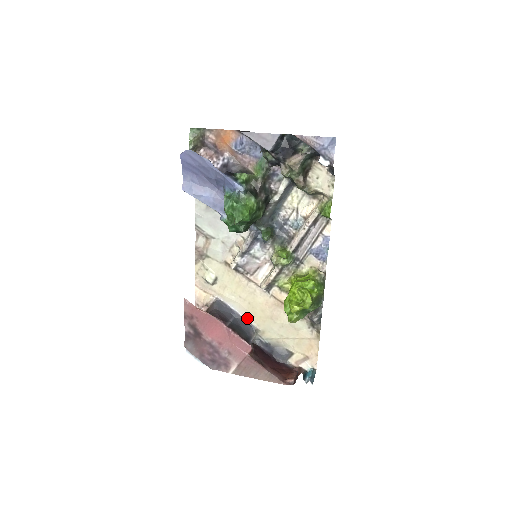
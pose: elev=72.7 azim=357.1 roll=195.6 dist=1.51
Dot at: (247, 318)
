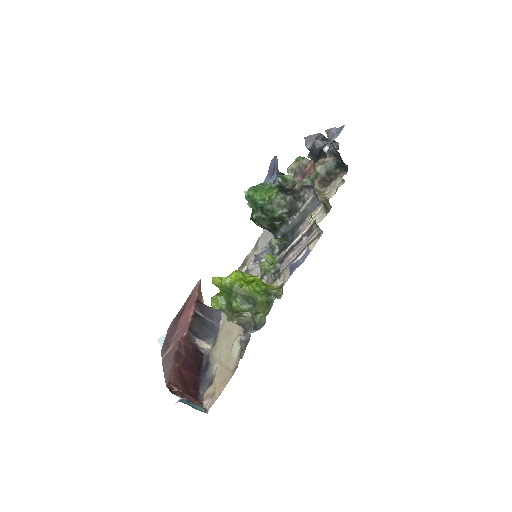
Dot at: (220, 330)
